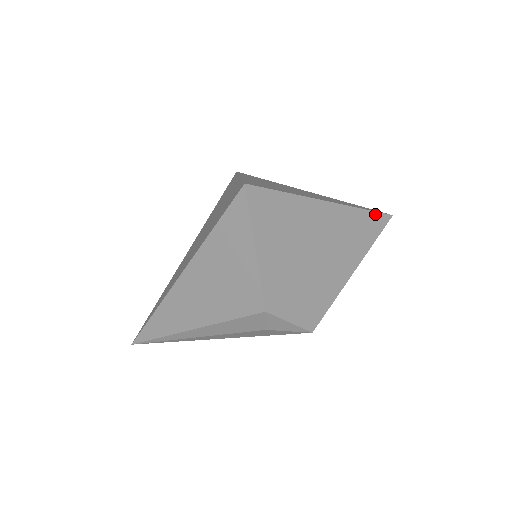
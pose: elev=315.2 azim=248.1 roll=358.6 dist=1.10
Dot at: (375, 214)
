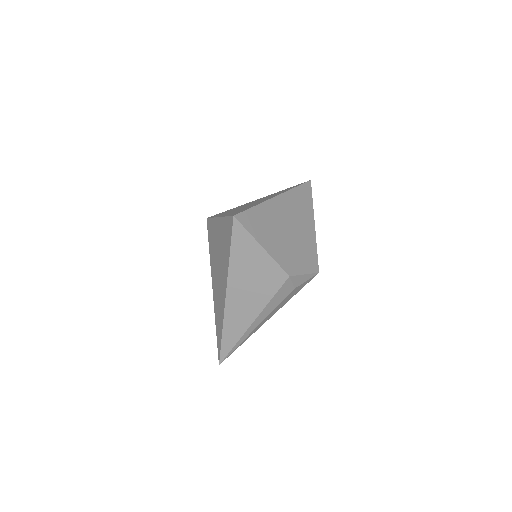
Dot at: (302, 186)
